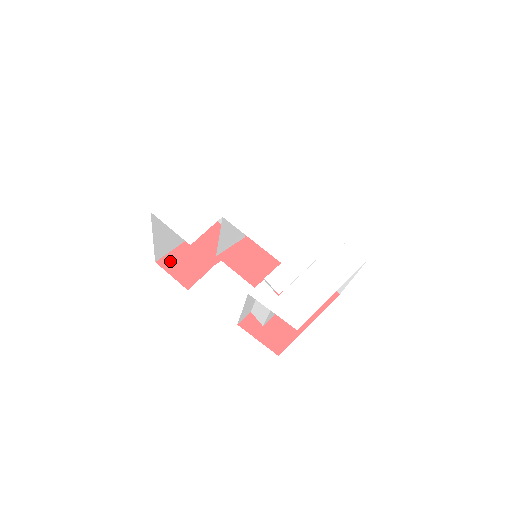
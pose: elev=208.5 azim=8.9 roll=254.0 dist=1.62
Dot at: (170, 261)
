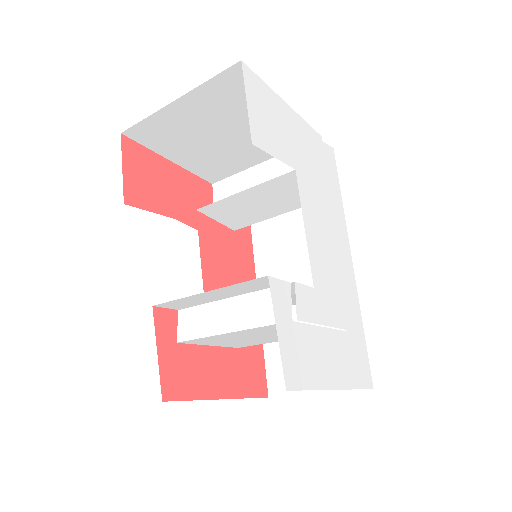
Dot at: (137, 154)
